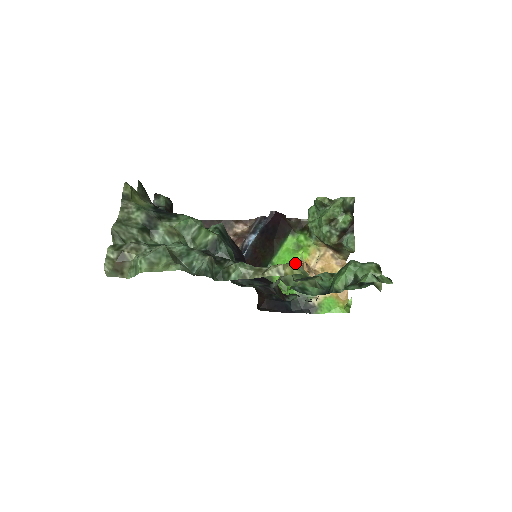
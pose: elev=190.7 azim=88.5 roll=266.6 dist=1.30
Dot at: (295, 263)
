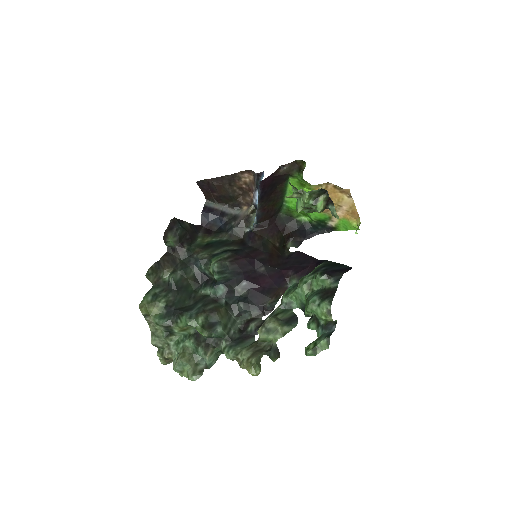
Dot at: (252, 369)
